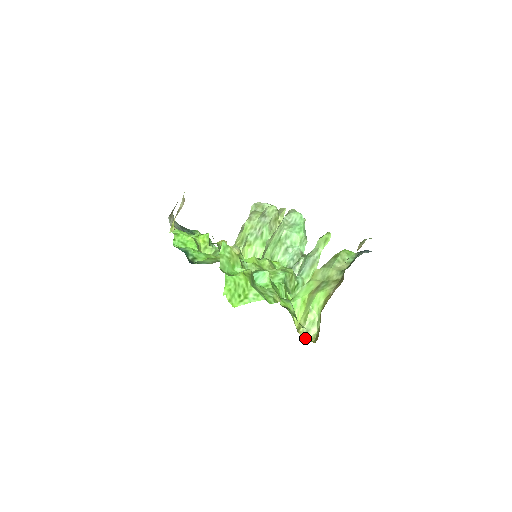
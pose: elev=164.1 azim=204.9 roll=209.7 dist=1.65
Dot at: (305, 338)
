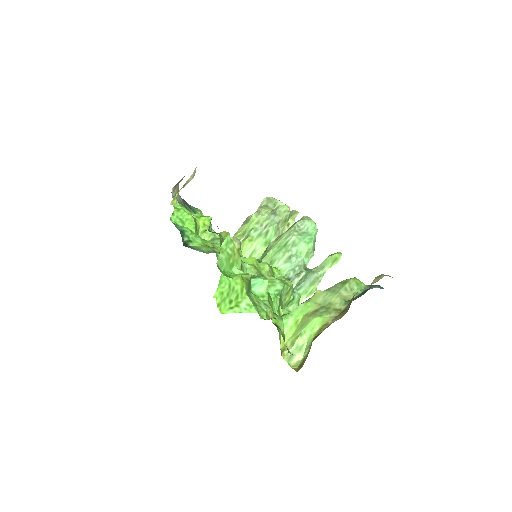
Dot at: (287, 362)
